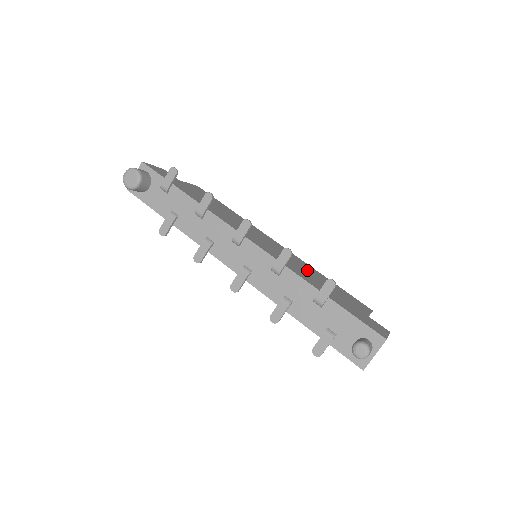
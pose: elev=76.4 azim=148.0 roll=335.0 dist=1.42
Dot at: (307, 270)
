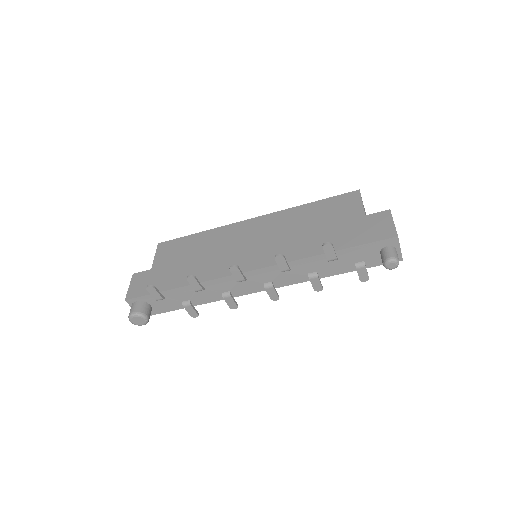
Dot at: (294, 227)
